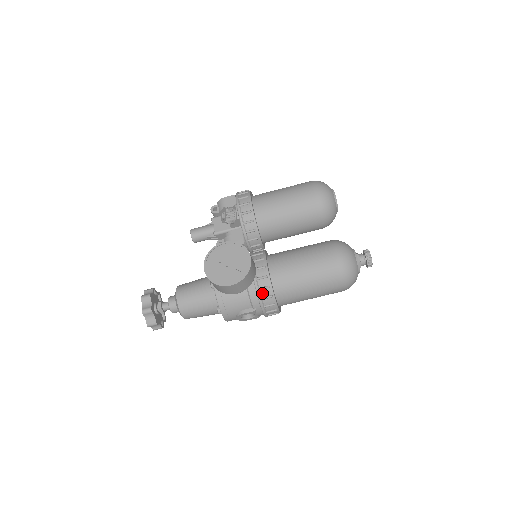
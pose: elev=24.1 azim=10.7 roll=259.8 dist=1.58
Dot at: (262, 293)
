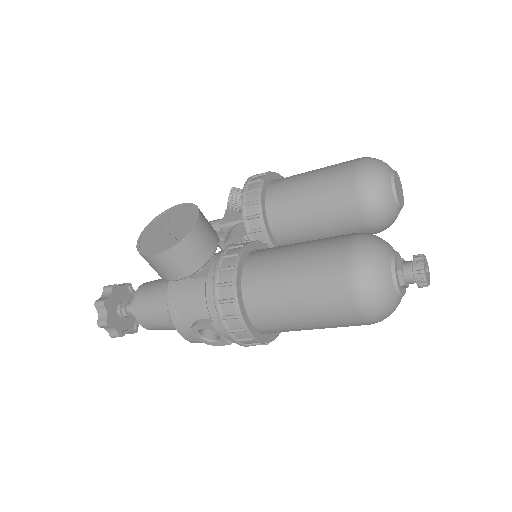
Dot at: (221, 292)
